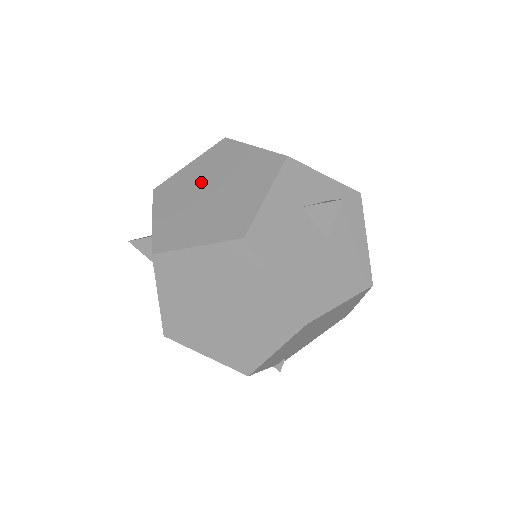
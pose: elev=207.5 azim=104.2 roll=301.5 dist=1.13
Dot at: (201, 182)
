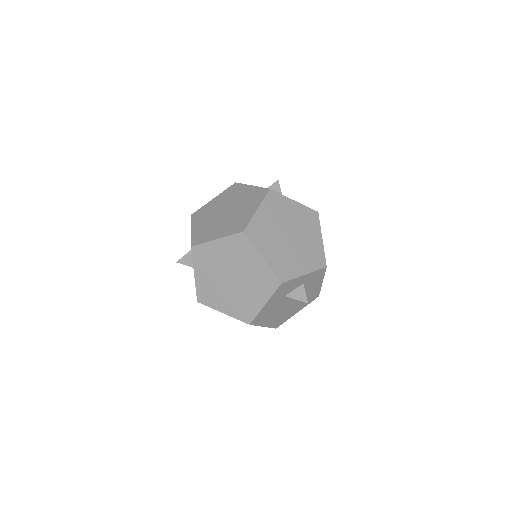
Dot at: (226, 265)
